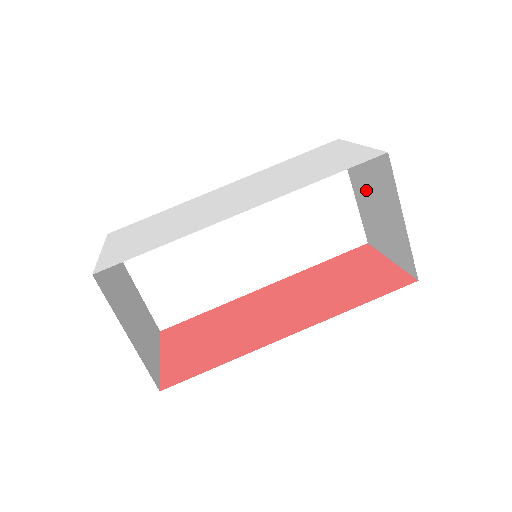
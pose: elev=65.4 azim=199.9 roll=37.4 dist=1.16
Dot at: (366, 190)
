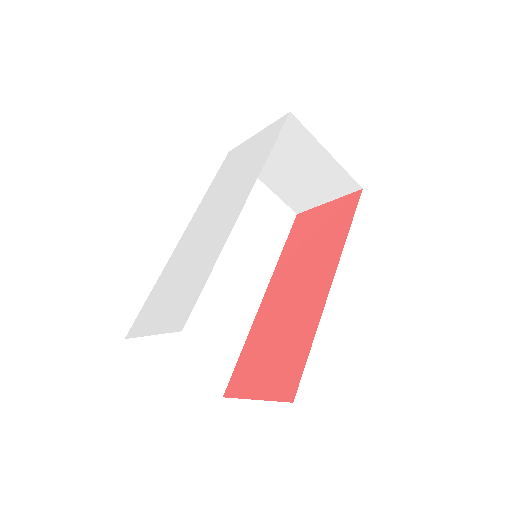
Dot at: (278, 167)
